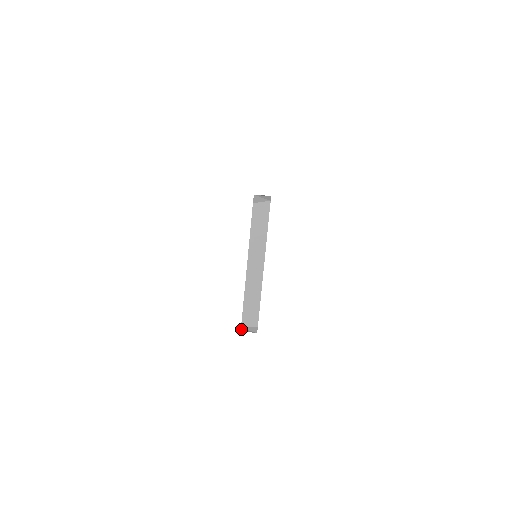
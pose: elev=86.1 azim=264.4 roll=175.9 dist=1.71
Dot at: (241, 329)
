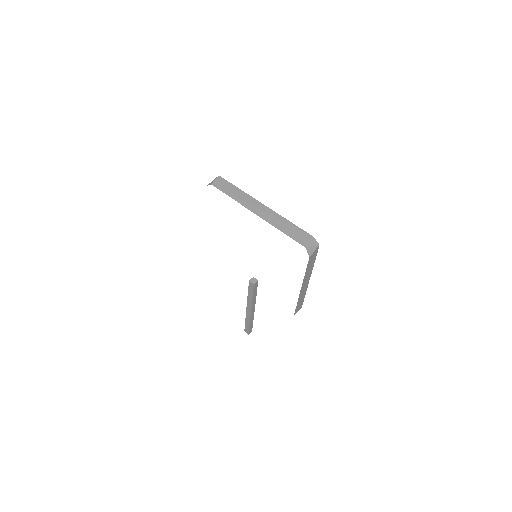
Dot at: (308, 253)
